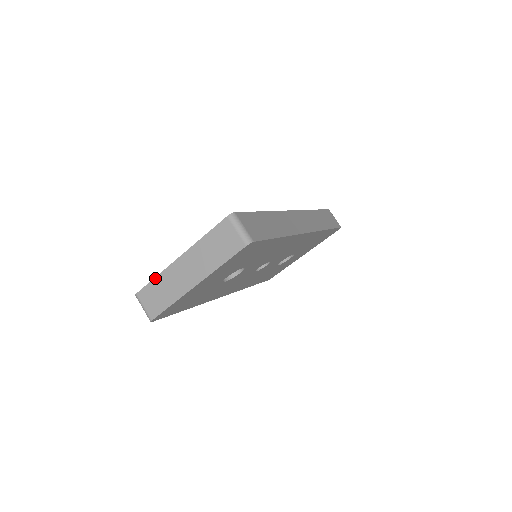
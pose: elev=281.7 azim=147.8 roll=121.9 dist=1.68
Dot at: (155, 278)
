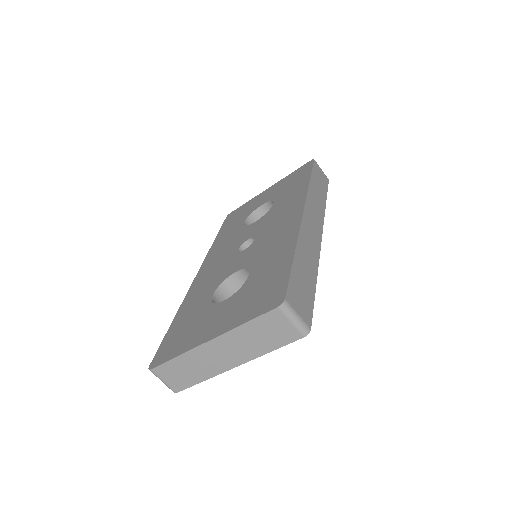
Dot at: (176, 358)
